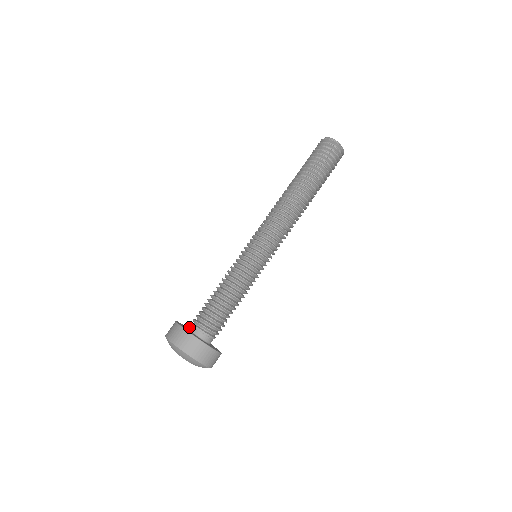
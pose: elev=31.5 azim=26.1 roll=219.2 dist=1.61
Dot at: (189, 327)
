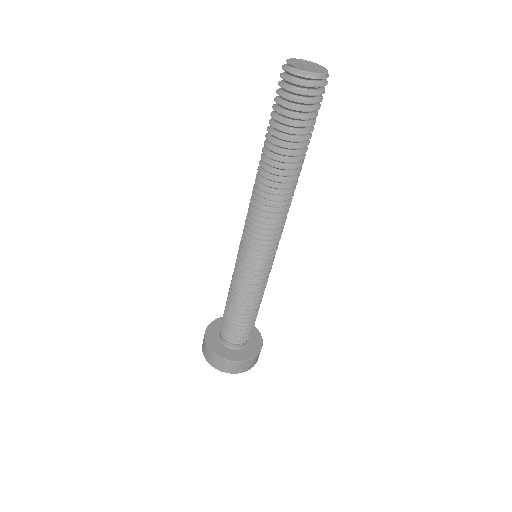
Dot at: occluded
